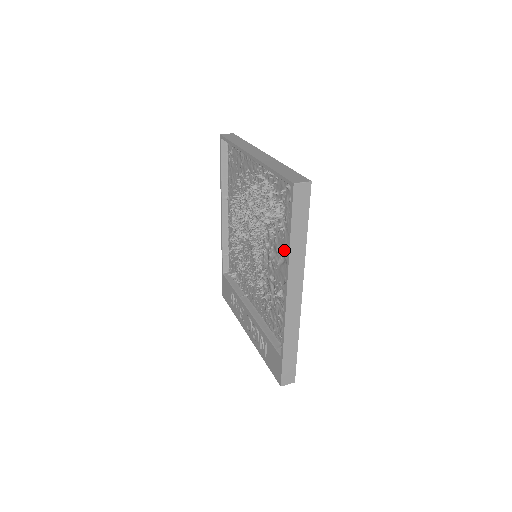
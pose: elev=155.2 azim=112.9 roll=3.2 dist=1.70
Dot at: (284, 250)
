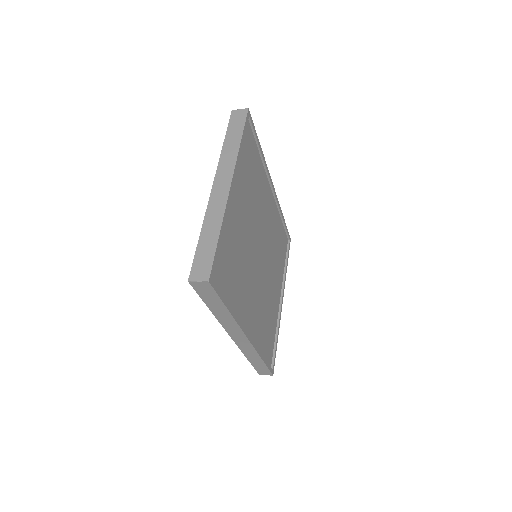
Dot at: occluded
